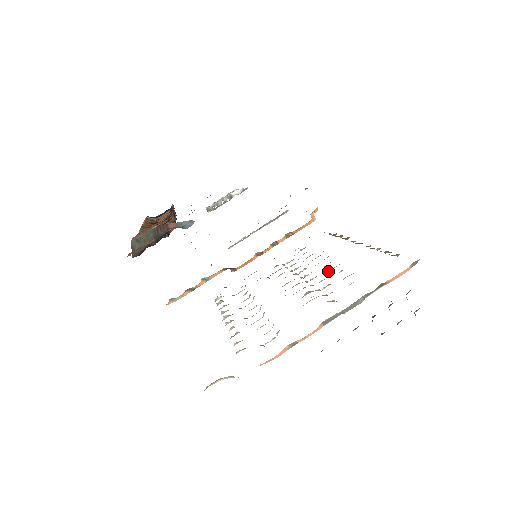
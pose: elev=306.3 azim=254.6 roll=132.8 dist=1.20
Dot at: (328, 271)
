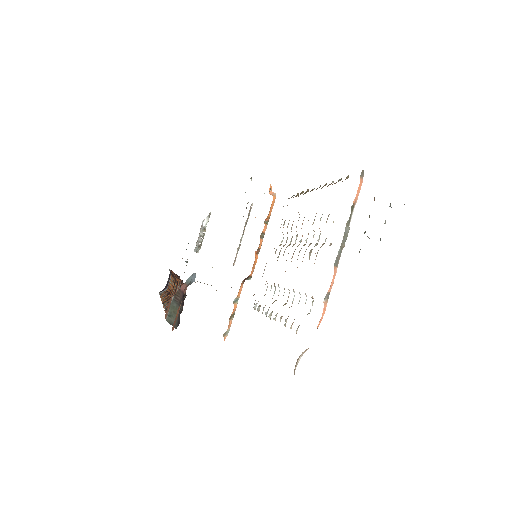
Dot at: occluded
